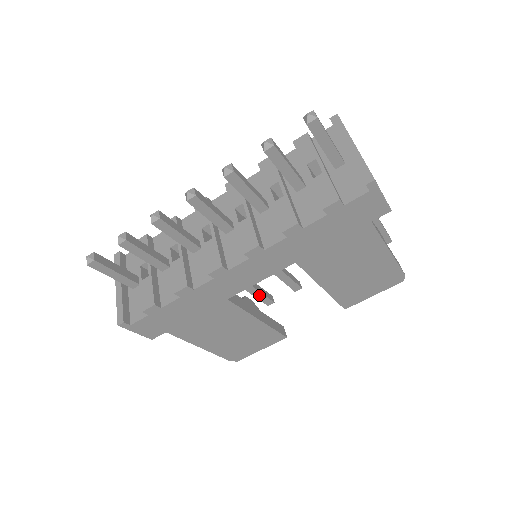
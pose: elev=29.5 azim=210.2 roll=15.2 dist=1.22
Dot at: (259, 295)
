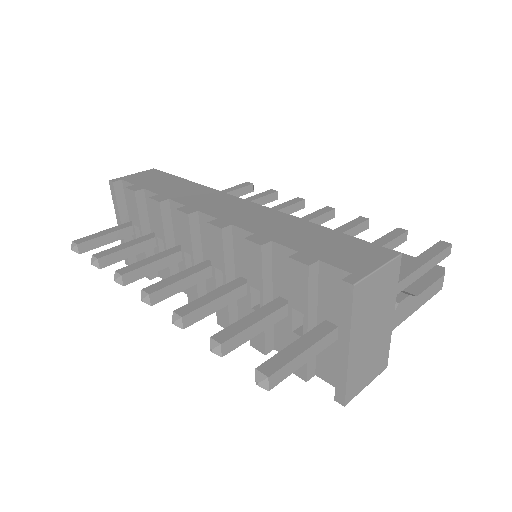
Dot at: occluded
